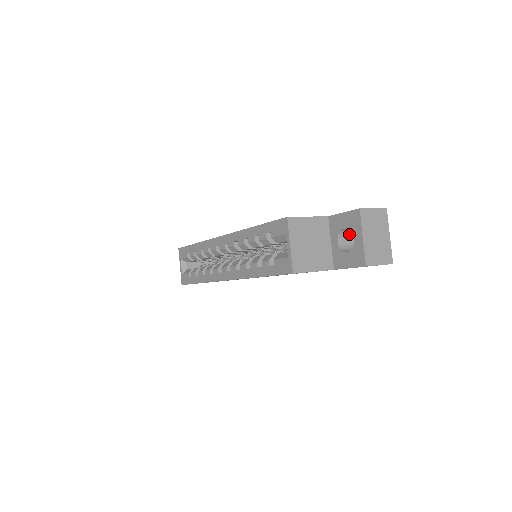
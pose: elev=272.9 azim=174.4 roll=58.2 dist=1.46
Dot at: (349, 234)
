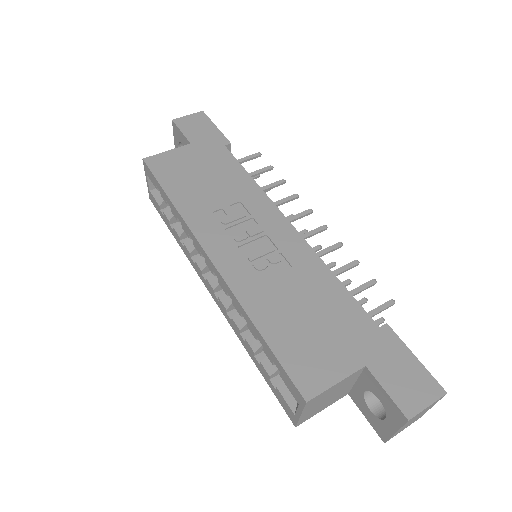
Dot at: occluded
